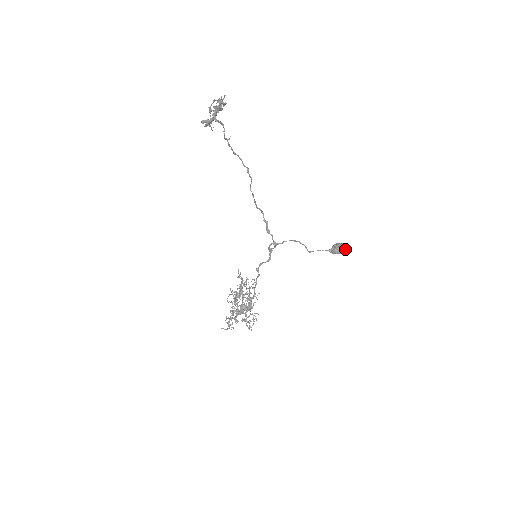
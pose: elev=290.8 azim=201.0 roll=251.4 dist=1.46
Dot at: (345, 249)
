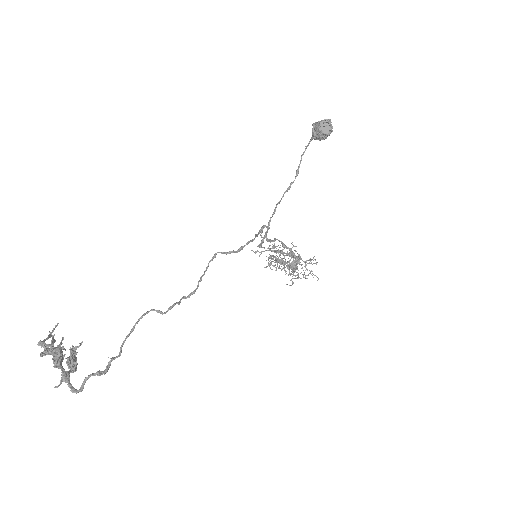
Dot at: (330, 125)
